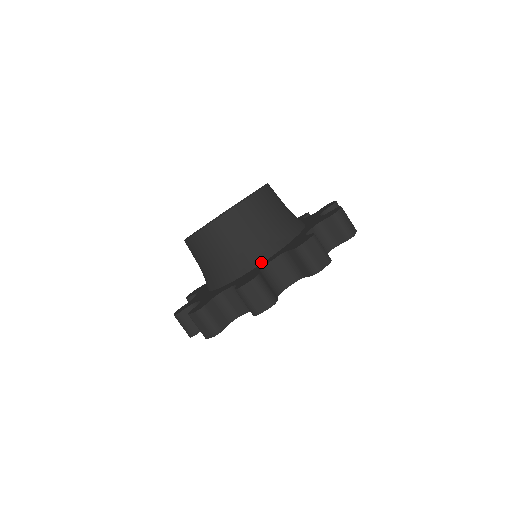
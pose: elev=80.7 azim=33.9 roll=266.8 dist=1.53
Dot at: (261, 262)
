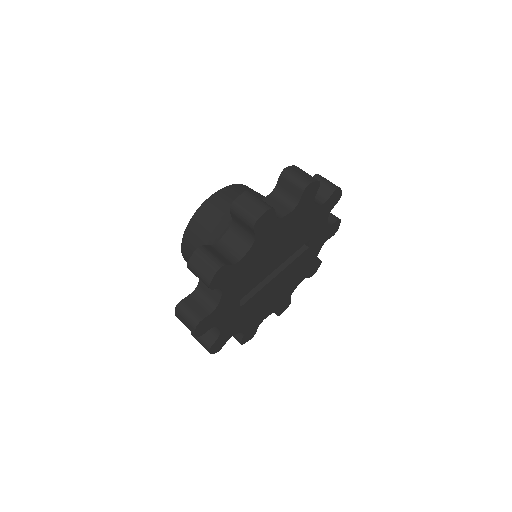
Dot at: occluded
